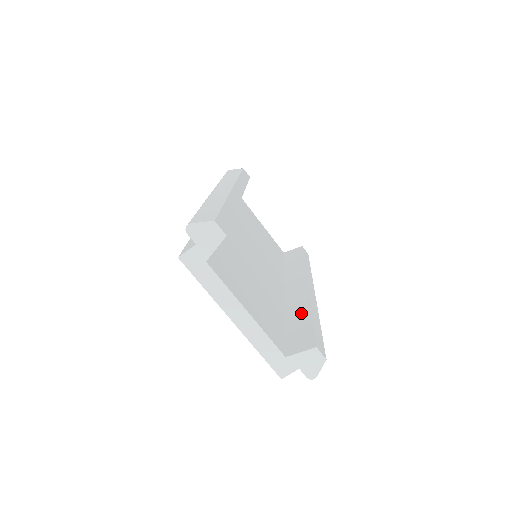
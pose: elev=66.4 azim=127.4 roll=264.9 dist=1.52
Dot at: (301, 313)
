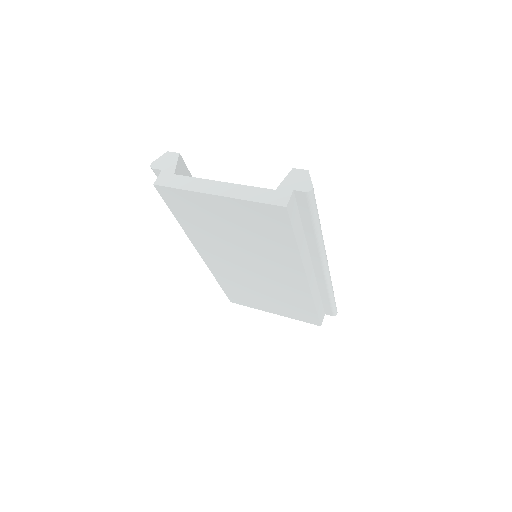
Dot at: occluded
